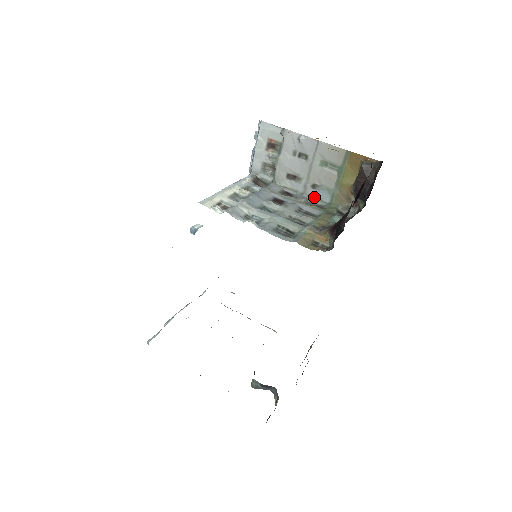
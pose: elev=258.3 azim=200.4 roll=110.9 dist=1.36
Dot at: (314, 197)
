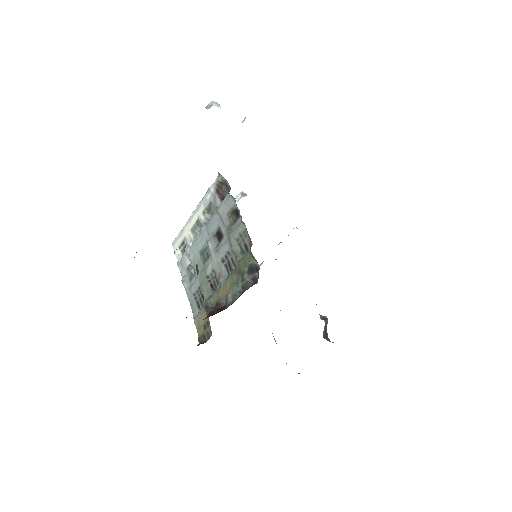
Dot at: (246, 229)
